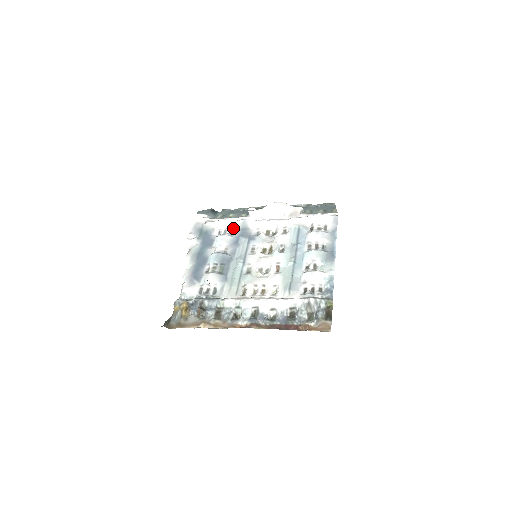
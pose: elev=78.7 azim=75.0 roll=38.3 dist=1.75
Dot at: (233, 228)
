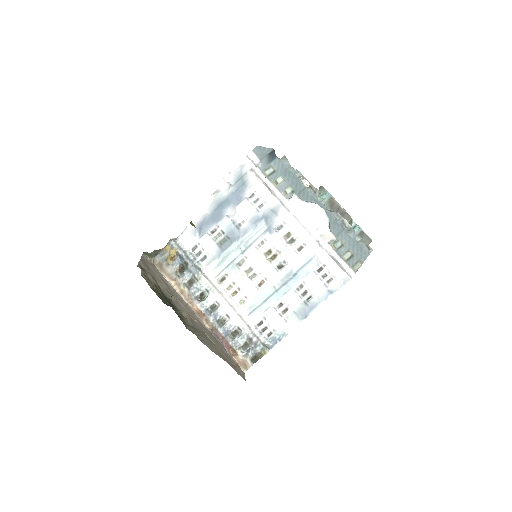
Dot at: (267, 201)
